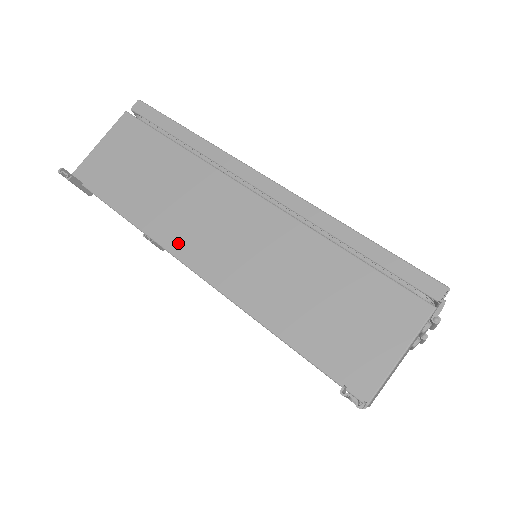
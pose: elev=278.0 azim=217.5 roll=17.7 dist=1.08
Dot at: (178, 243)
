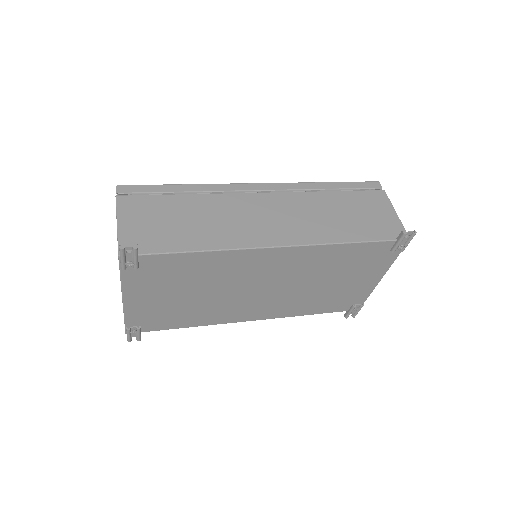
Dot at: (253, 240)
